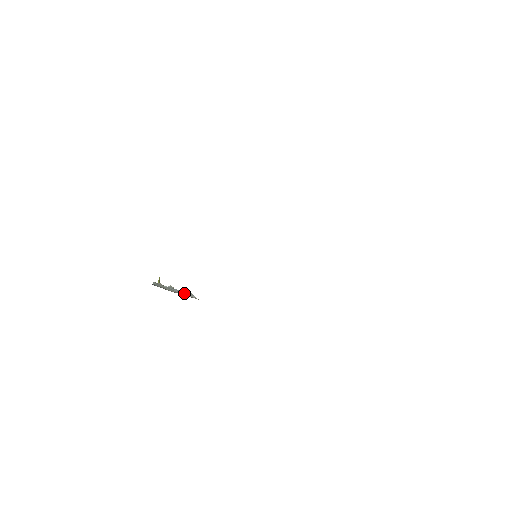
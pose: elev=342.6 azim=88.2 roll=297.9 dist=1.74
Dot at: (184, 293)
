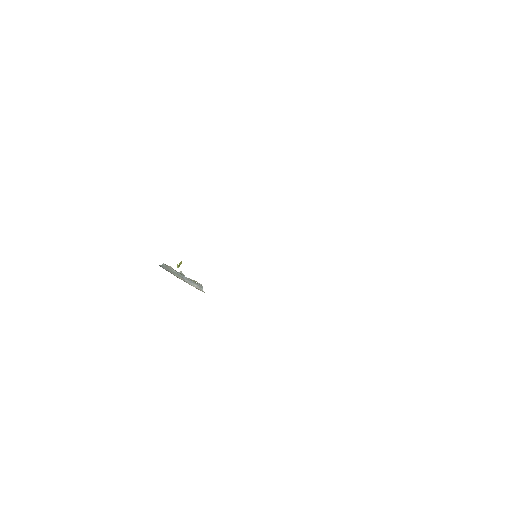
Dot at: (192, 282)
